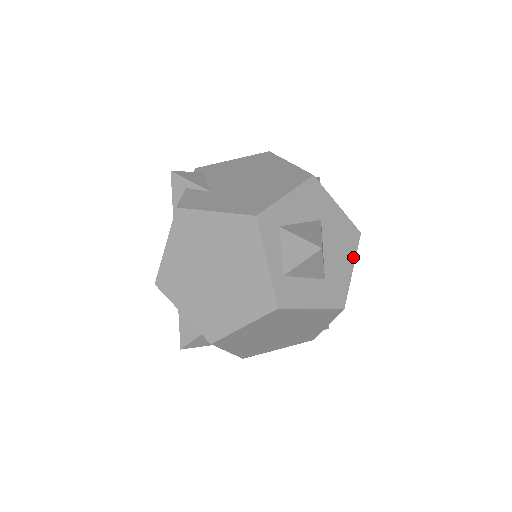
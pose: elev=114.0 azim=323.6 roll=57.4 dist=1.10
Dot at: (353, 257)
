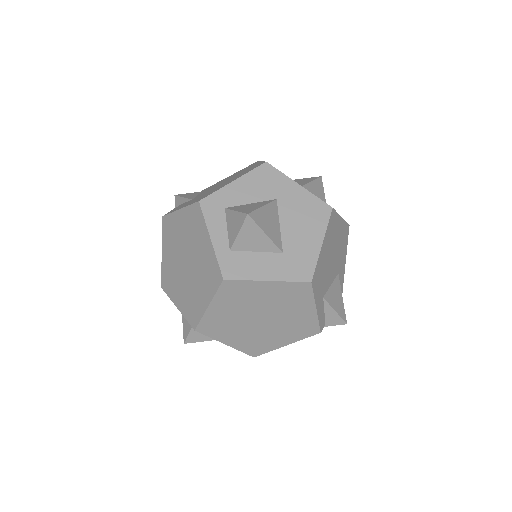
Dot at: (322, 231)
